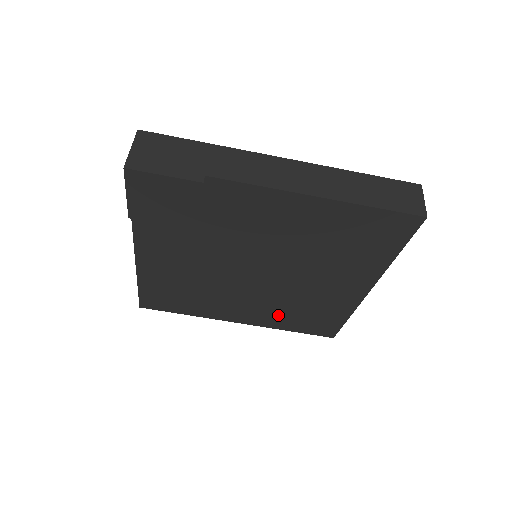
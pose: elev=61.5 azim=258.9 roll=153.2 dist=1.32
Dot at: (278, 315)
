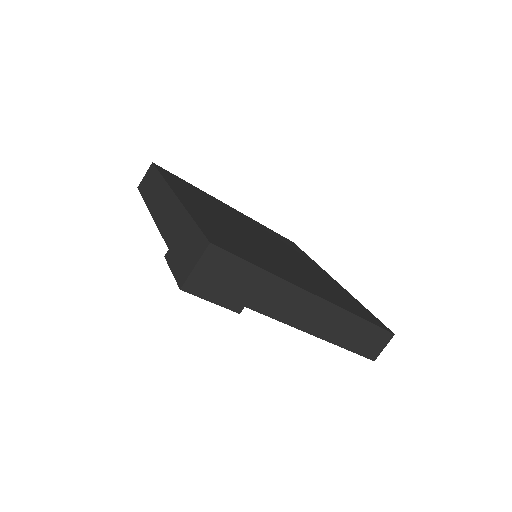
Dot at: occluded
